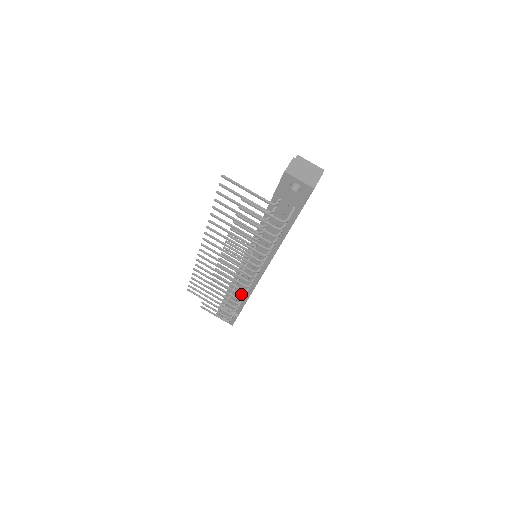
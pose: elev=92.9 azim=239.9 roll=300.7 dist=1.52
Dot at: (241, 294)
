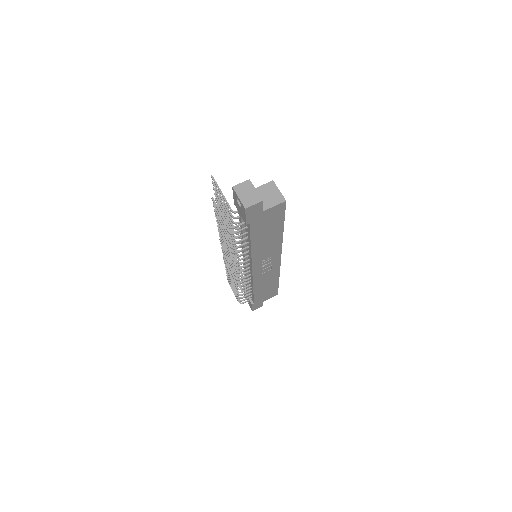
Dot at: occluded
